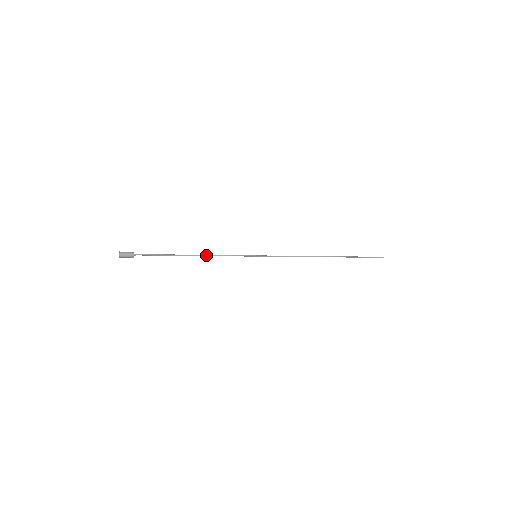
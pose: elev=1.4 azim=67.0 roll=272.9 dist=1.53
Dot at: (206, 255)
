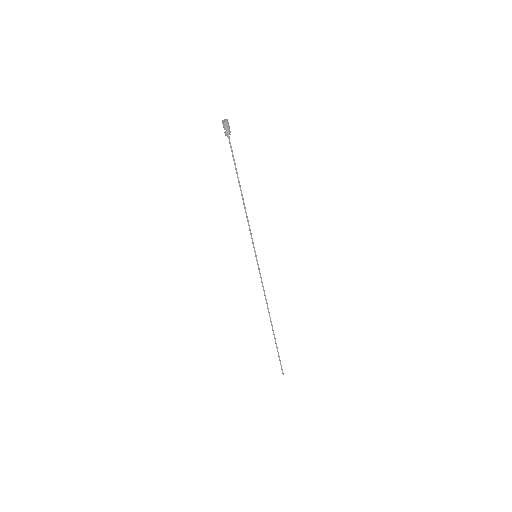
Dot at: (245, 207)
